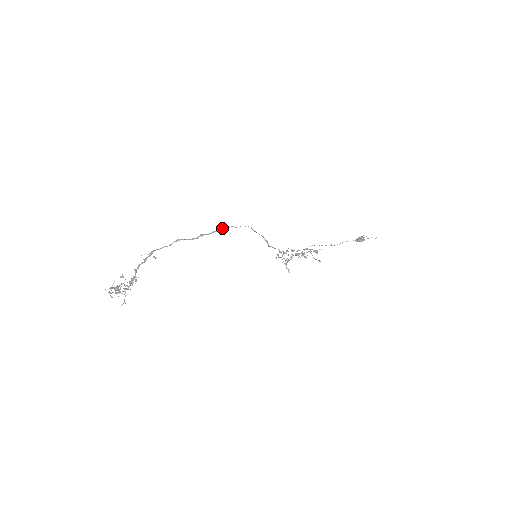
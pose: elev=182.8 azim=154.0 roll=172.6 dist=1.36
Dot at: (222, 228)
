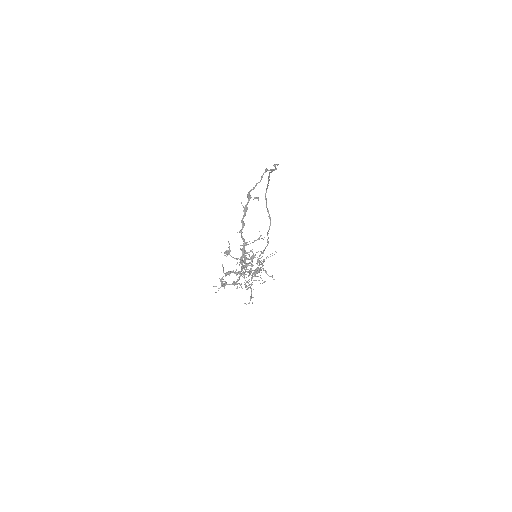
Dot at: (270, 172)
